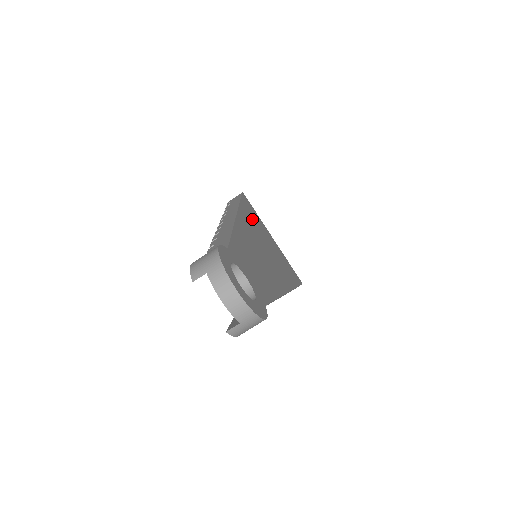
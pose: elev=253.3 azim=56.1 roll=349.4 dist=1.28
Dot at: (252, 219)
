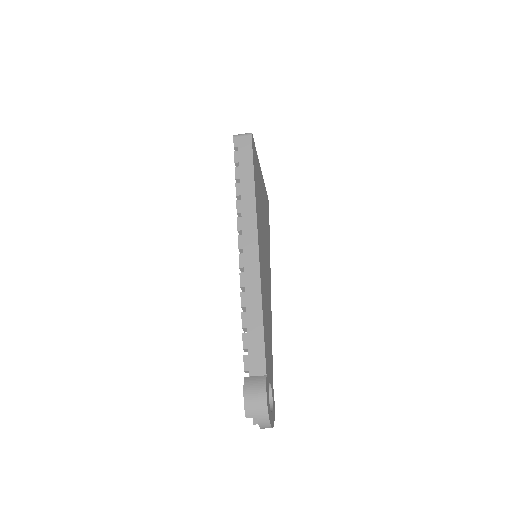
Dot at: (258, 198)
